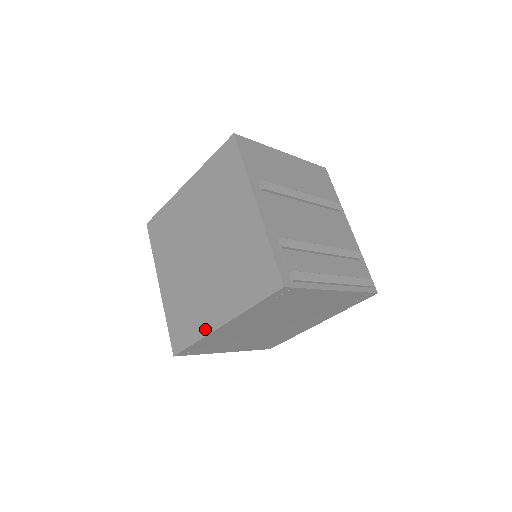
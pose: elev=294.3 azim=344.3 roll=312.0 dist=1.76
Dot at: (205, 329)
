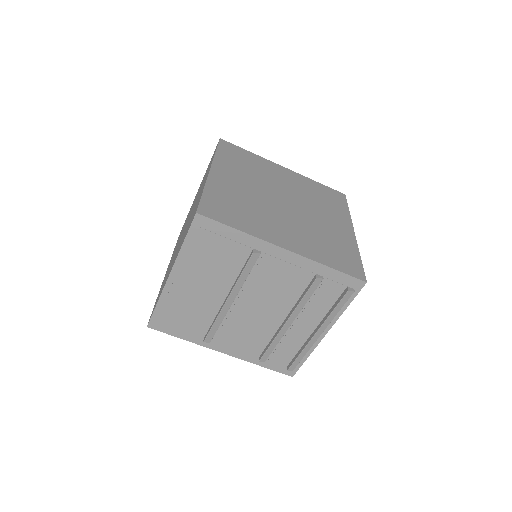
Dot at: occluded
